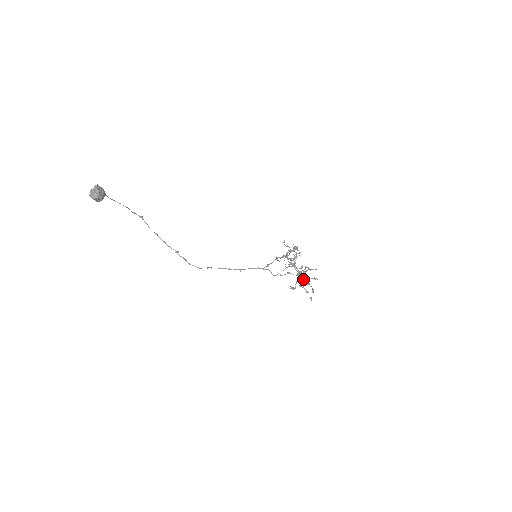
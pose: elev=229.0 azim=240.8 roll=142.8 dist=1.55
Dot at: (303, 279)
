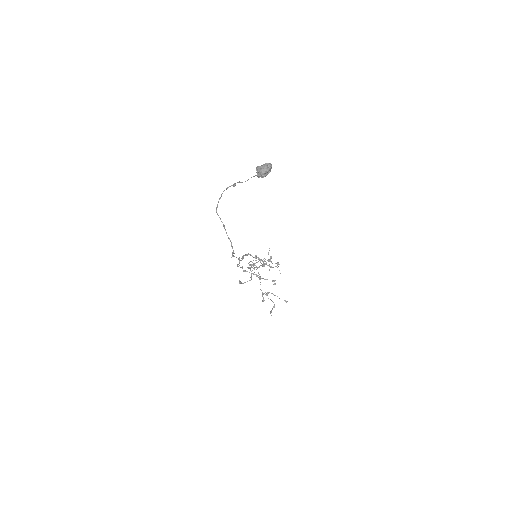
Dot at: (275, 295)
